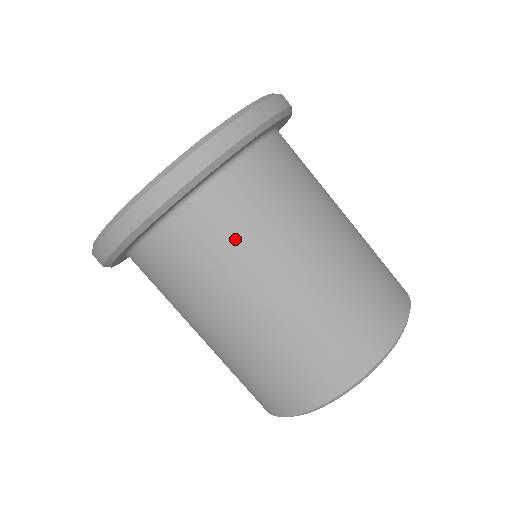
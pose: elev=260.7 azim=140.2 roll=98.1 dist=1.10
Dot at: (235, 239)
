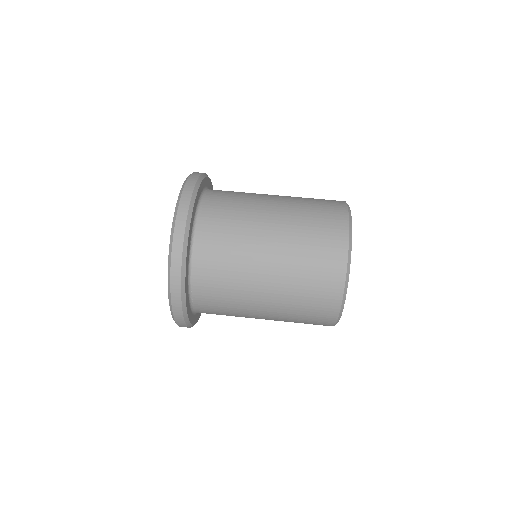
Dot at: occluded
